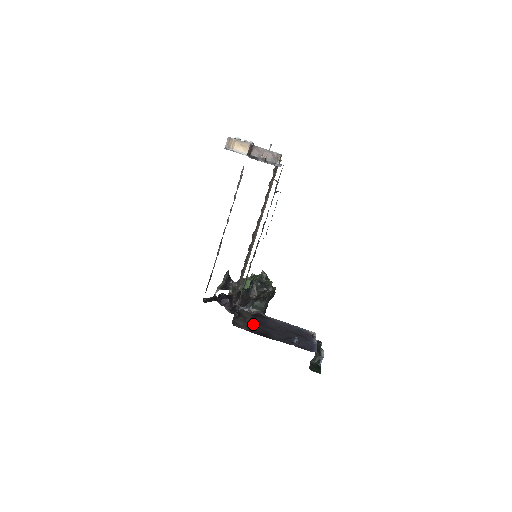
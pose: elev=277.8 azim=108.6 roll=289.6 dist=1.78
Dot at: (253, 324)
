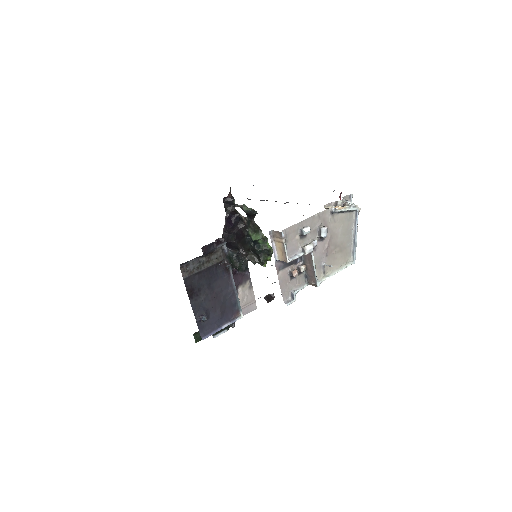
Dot at: (203, 273)
